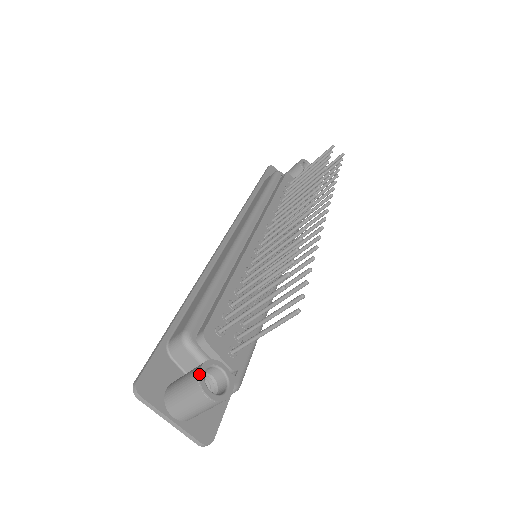
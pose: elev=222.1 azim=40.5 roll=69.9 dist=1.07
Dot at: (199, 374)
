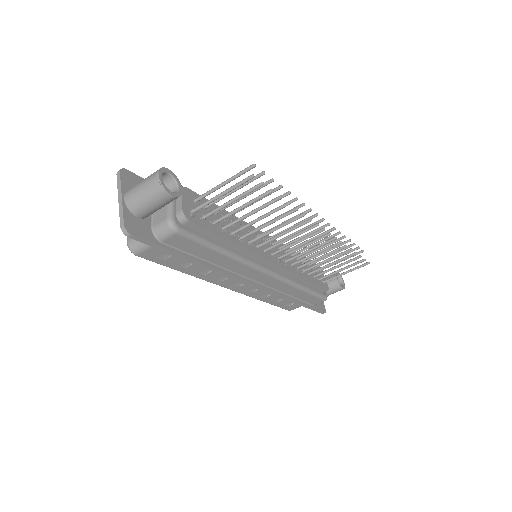
Dot at: occluded
